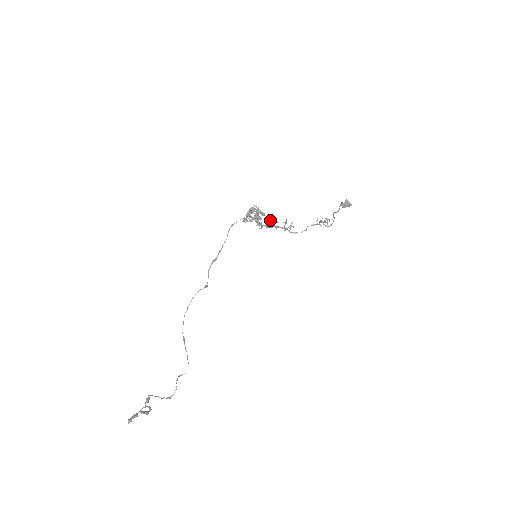
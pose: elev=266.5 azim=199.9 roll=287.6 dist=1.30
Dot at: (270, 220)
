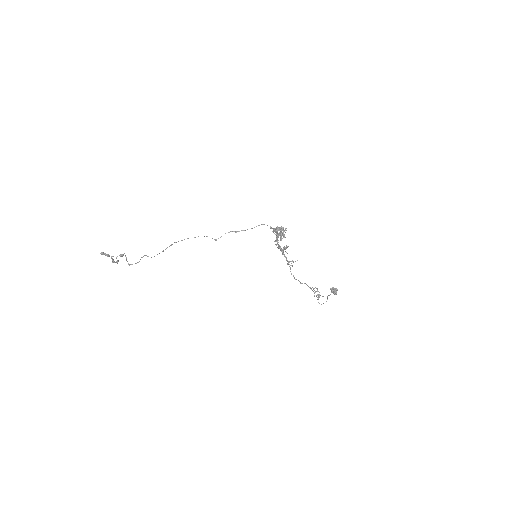
Dot at: (285, 247)
